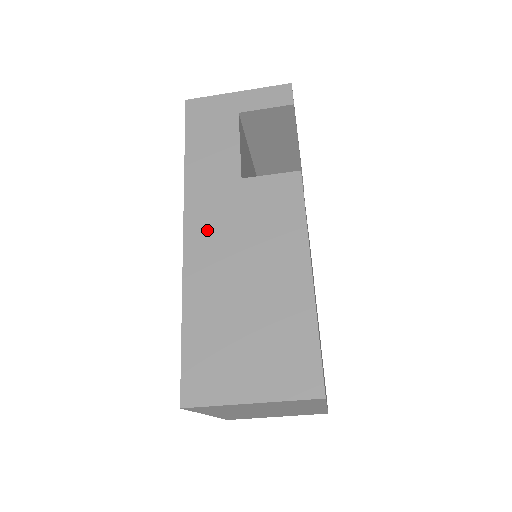
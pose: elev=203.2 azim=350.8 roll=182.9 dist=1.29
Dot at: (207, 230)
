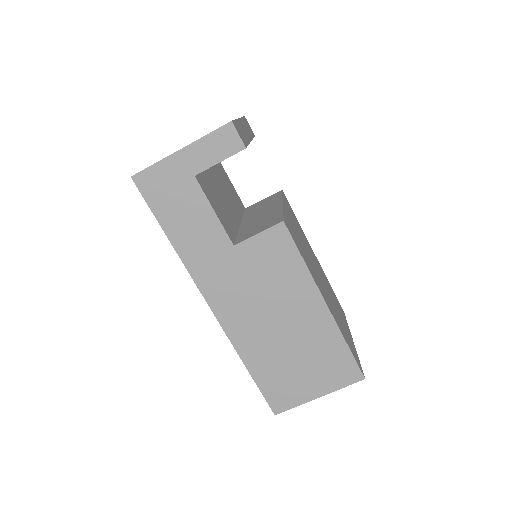
Dot at: (229, 300)
